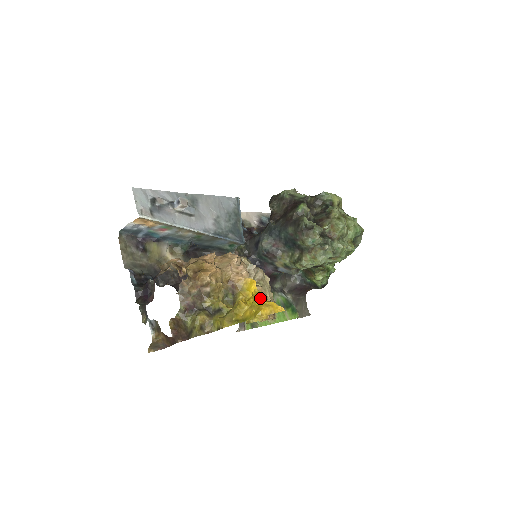
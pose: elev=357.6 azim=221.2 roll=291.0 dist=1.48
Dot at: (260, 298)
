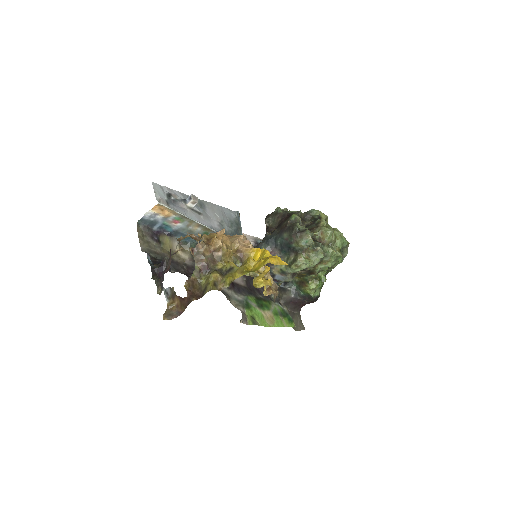
Dot at: (267, 252)
